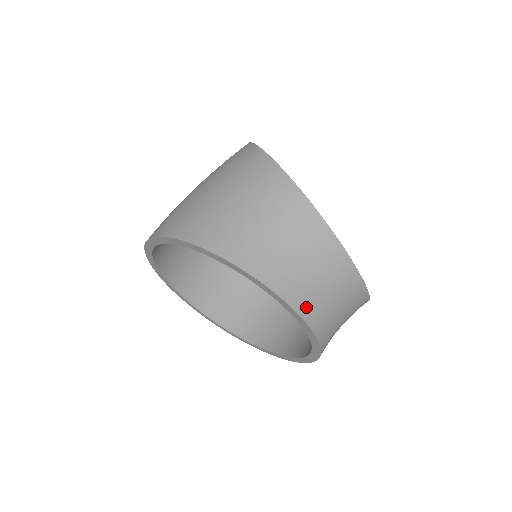
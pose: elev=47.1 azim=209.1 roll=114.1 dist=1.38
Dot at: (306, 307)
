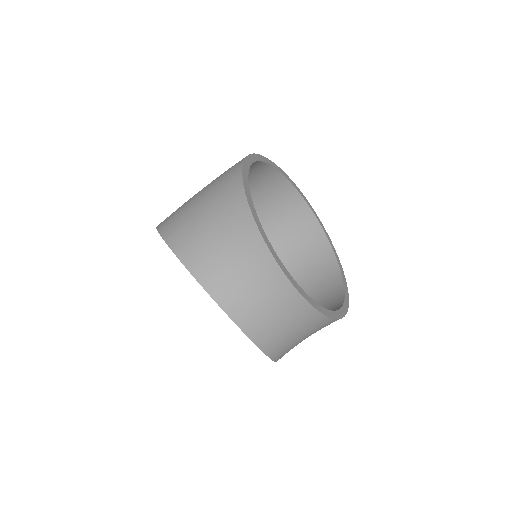
Dot at: (236, 309)
